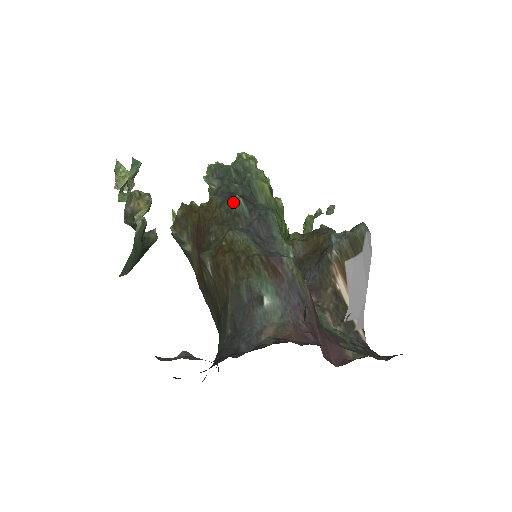
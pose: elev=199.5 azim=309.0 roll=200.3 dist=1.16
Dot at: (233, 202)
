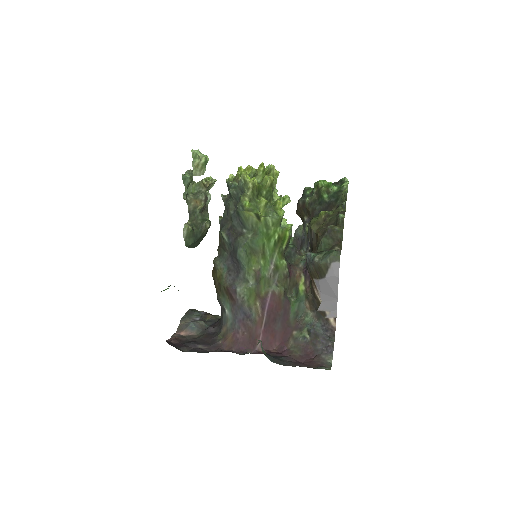
Dot at: (221, 235)
